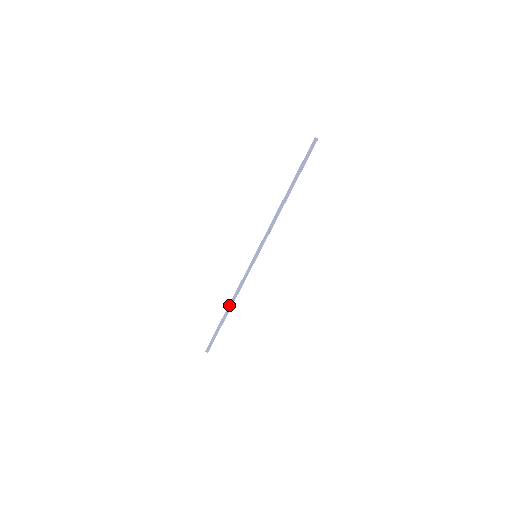
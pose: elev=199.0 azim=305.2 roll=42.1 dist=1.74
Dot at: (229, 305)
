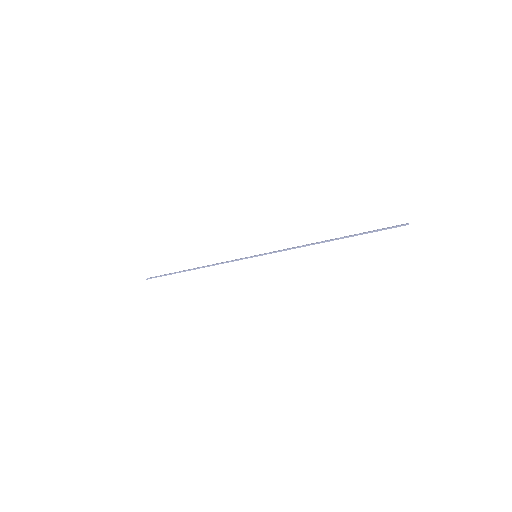
Dot at: occluded
